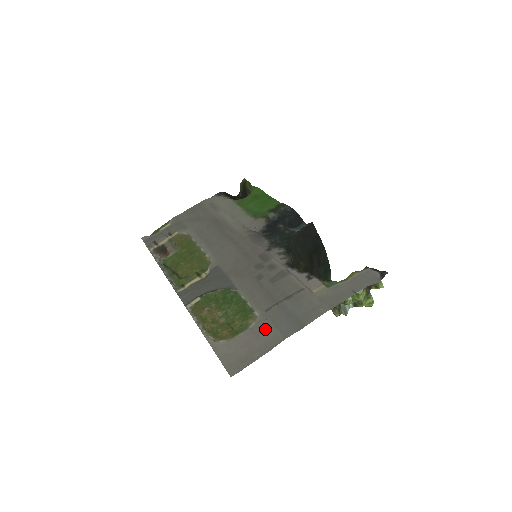
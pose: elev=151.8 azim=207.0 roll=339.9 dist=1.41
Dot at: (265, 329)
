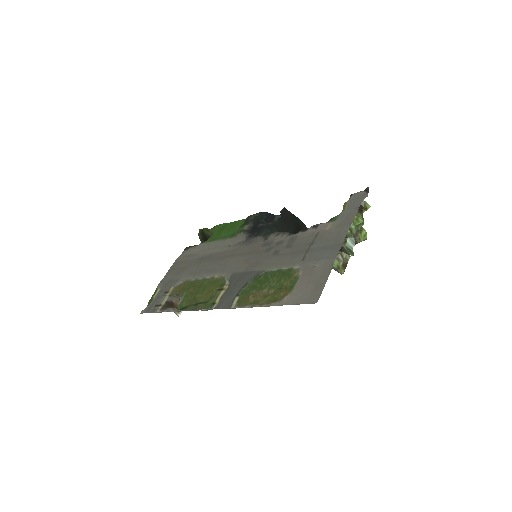
Dot at: (313, 267)
